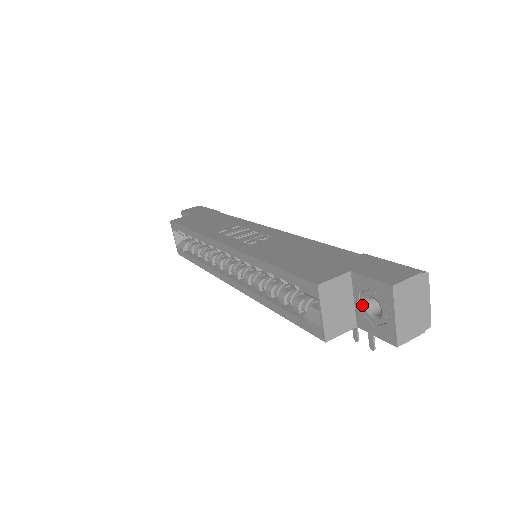
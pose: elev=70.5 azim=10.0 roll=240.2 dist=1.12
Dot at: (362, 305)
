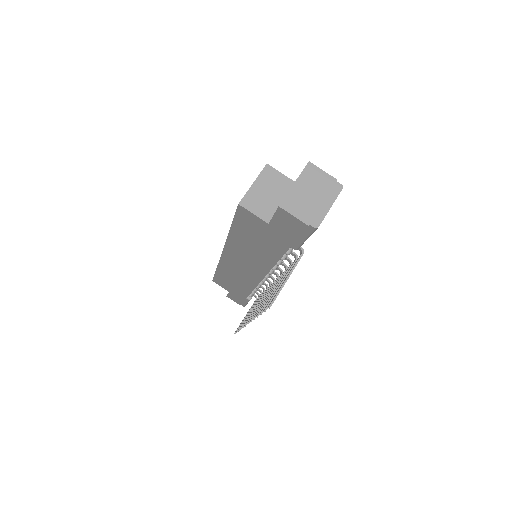
Dot at: occluded
